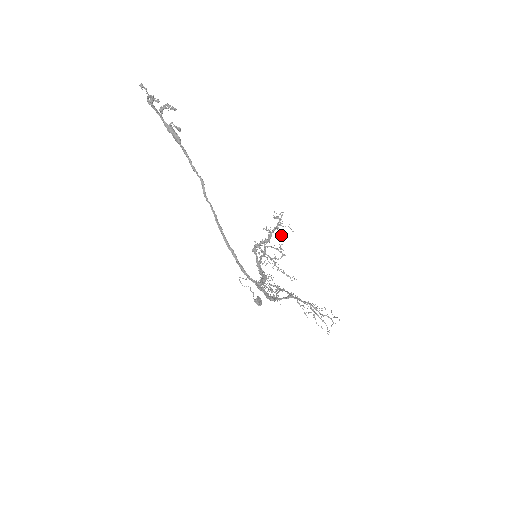
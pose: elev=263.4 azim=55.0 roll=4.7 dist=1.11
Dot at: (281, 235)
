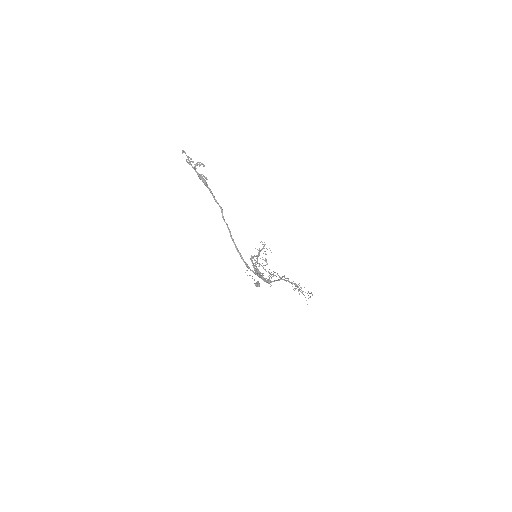
Dot at: (265, 253)
